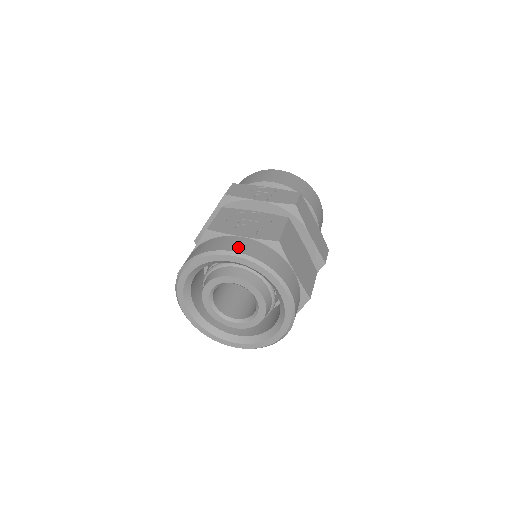
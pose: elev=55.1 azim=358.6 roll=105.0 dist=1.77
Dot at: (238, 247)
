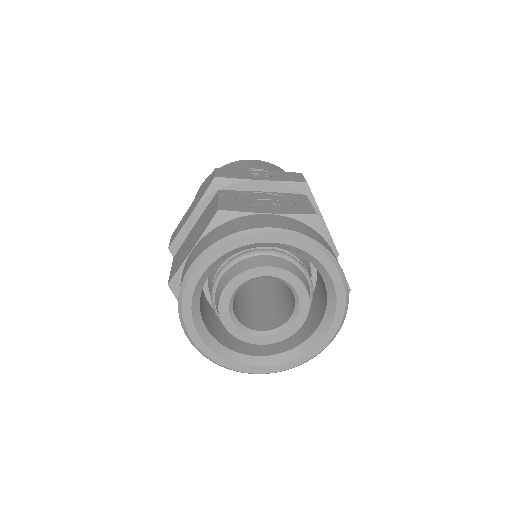
Dot at: (274, 223)
